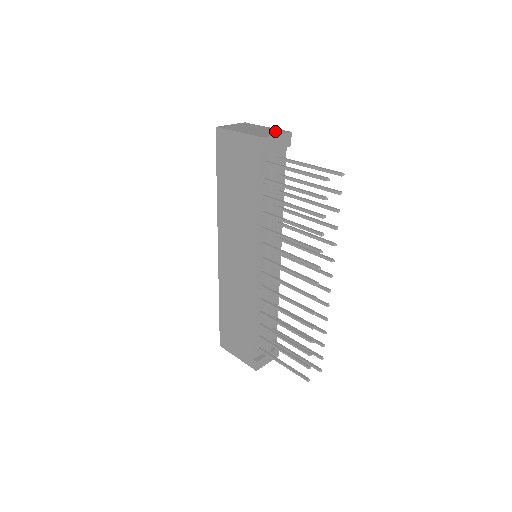
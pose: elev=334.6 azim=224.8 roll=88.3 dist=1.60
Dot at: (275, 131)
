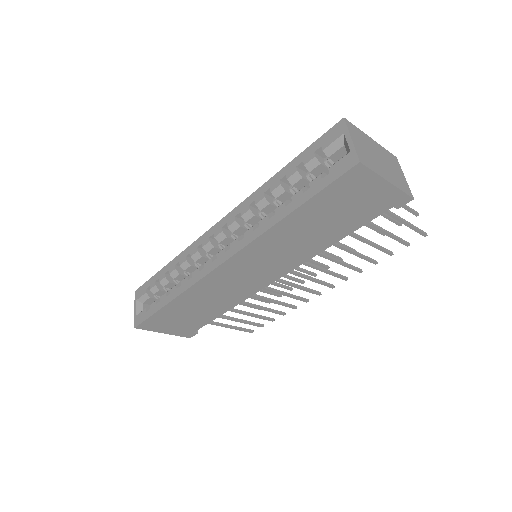
Dot at: (393, 162)
